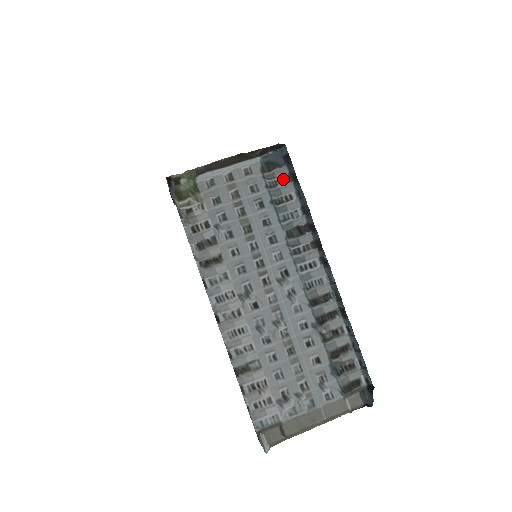
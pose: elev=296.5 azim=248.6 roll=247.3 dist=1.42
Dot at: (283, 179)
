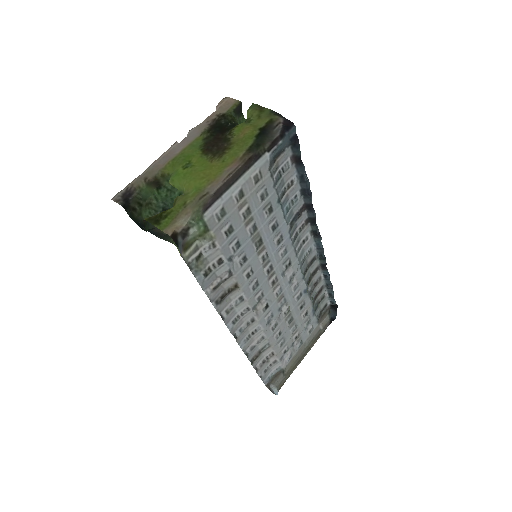
Dot at: (286, 165)
